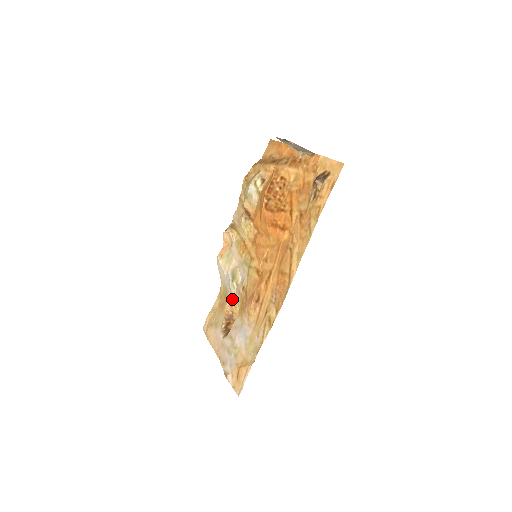
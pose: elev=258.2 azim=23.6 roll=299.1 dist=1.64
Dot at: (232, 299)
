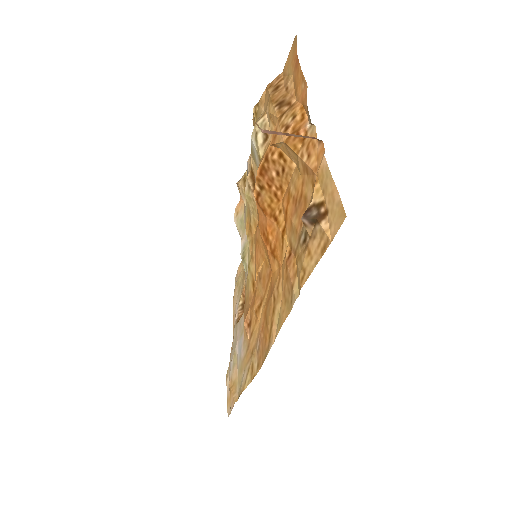
Dot at: occluded
